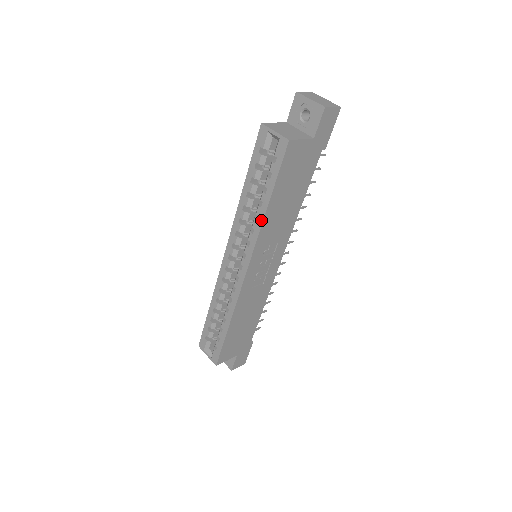
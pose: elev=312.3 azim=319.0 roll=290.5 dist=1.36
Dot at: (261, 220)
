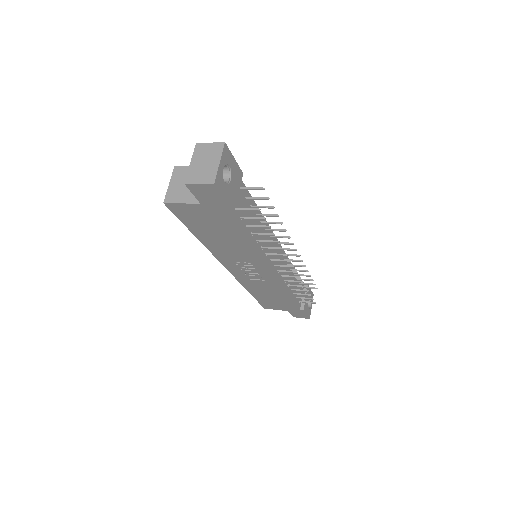
Dot at: (204, 243)
